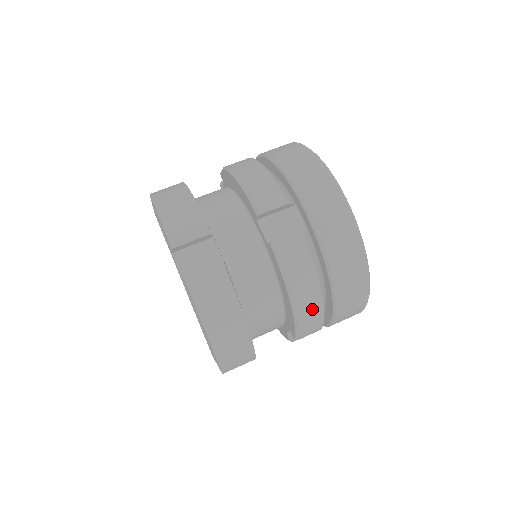
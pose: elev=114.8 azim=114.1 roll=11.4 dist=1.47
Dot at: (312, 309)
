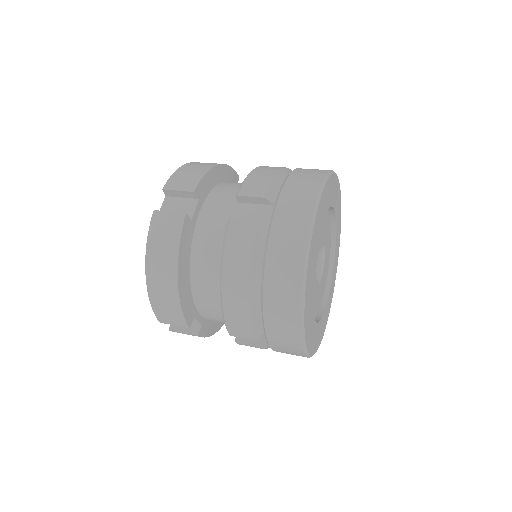
Dot at: (238, 301)
